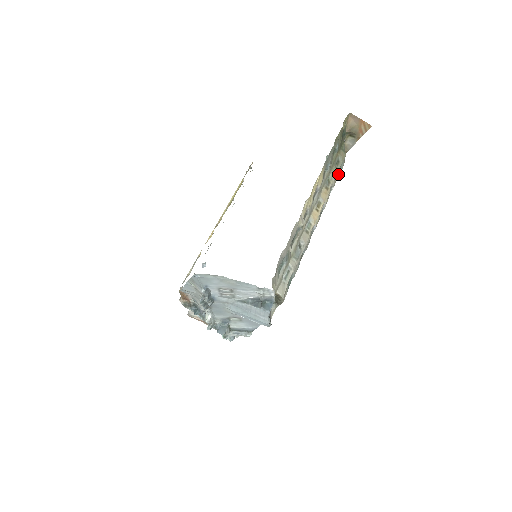
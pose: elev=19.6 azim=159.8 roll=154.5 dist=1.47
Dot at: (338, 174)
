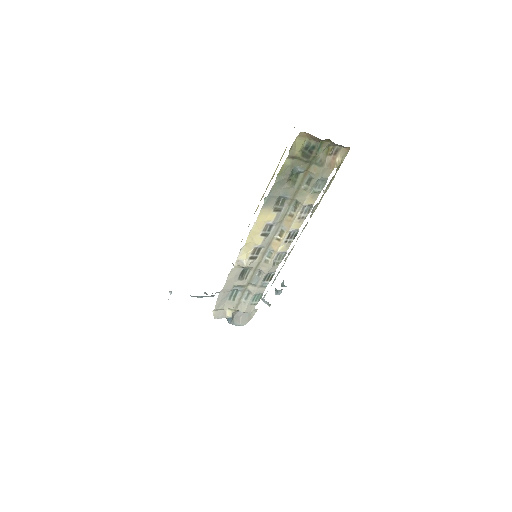
Dot at: (314, 191)
